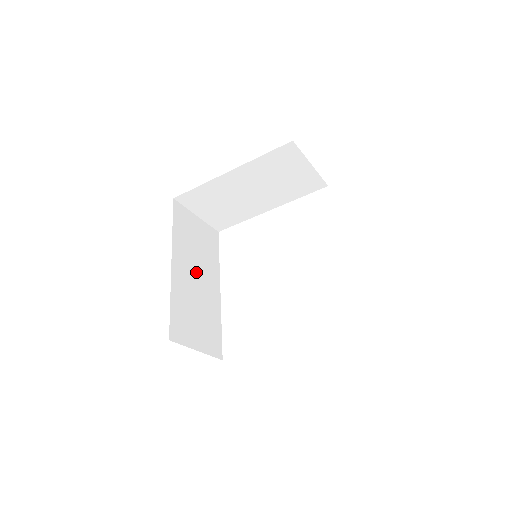
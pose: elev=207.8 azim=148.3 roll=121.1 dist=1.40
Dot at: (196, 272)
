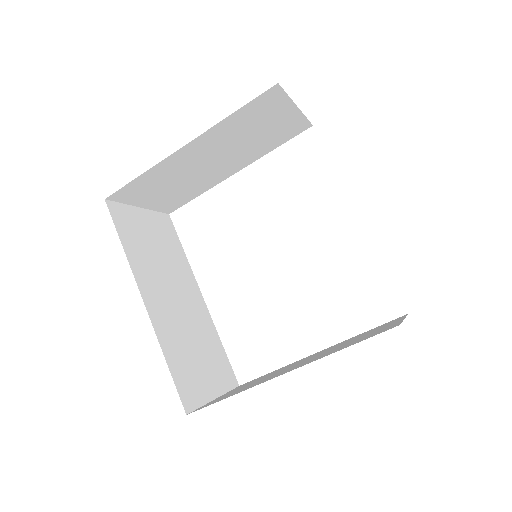
Dot at: (172, 291)
